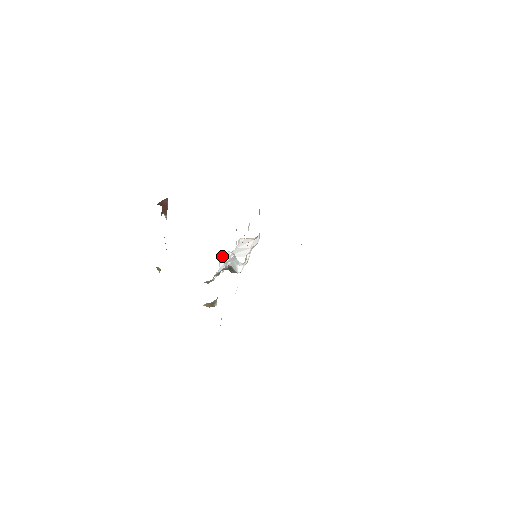
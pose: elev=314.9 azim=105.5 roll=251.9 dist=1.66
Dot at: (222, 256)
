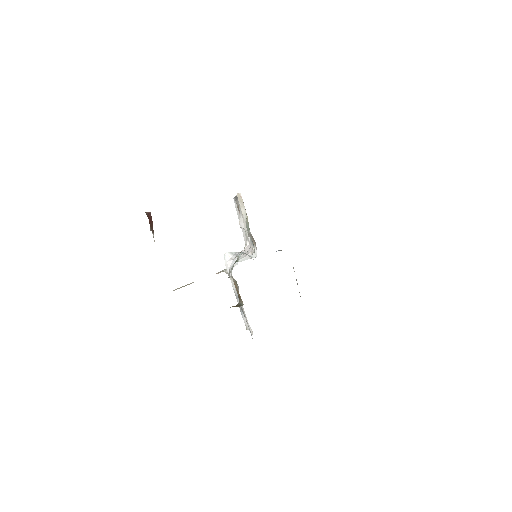
Dot at: (226, 258)
